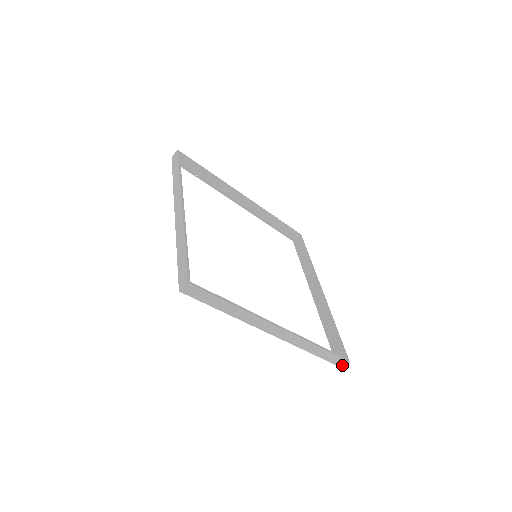
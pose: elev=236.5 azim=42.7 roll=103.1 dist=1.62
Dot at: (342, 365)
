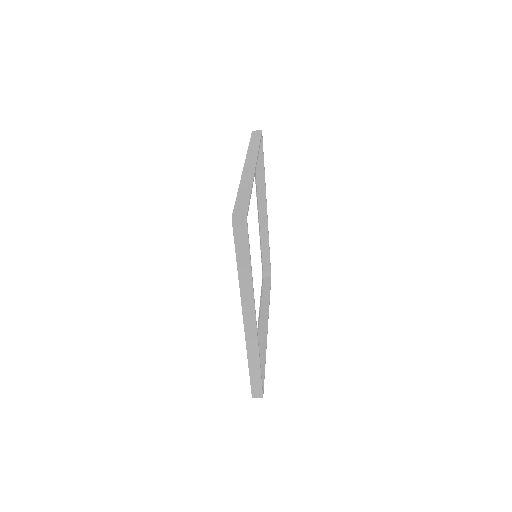
Dot at: (255, 396)
